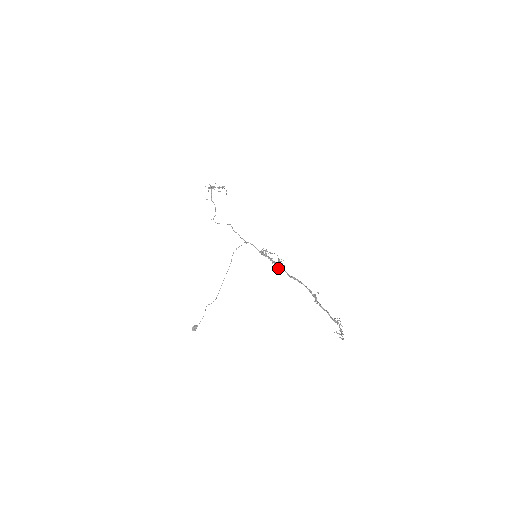
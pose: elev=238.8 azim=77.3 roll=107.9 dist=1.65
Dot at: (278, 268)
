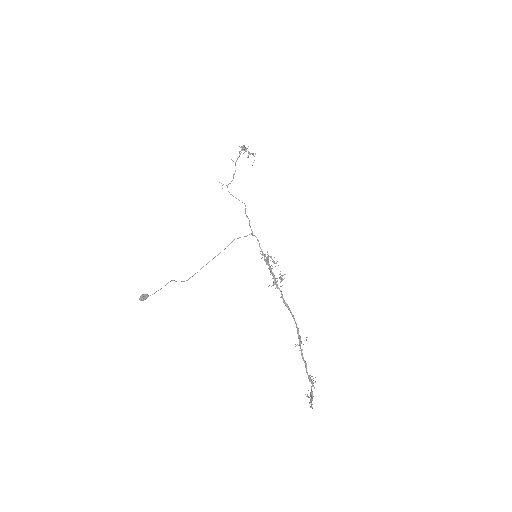
Dot at: (274, 284)
